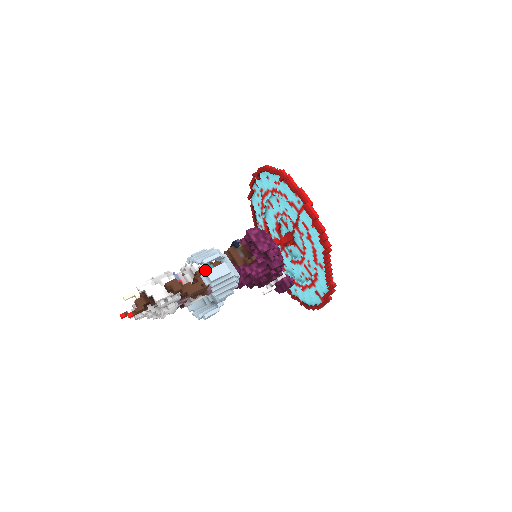
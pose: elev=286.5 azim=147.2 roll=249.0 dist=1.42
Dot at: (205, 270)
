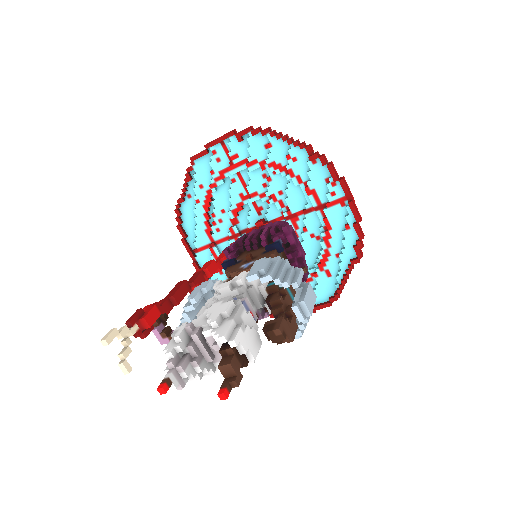
Dot at: (280, 293)
